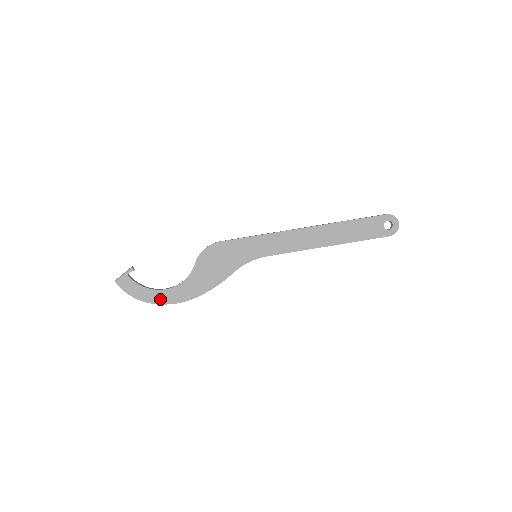
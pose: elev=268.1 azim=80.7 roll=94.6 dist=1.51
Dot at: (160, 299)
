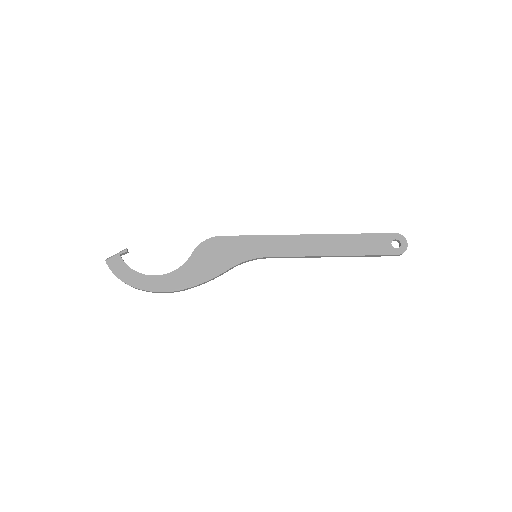
Dot at: (147, 285)
